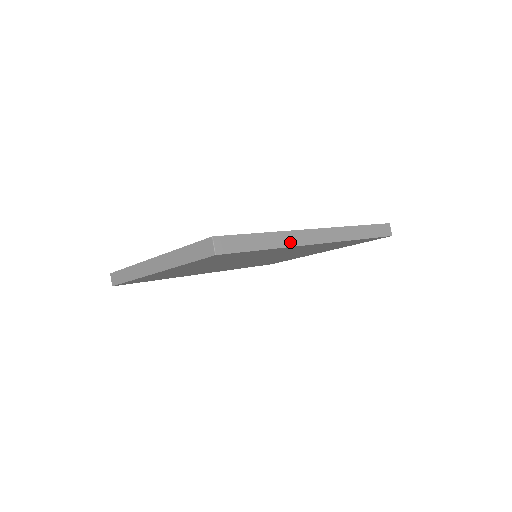
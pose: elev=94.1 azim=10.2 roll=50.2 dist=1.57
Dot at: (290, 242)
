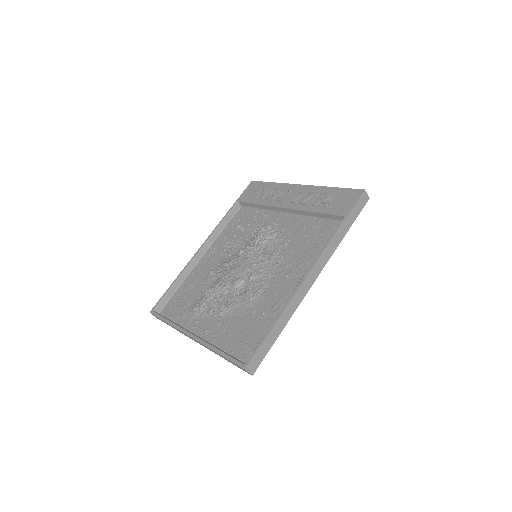
Dot at: (294, 308)
